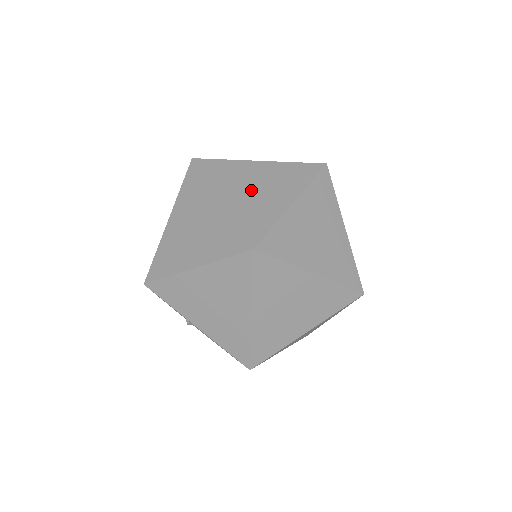
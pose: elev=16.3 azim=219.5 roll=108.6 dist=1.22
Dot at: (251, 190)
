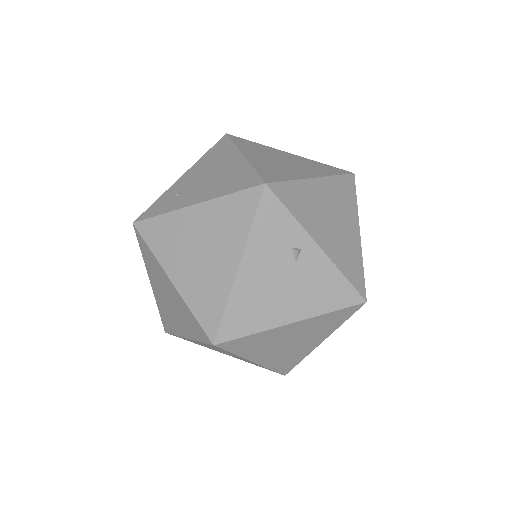
Dot at: occluded
